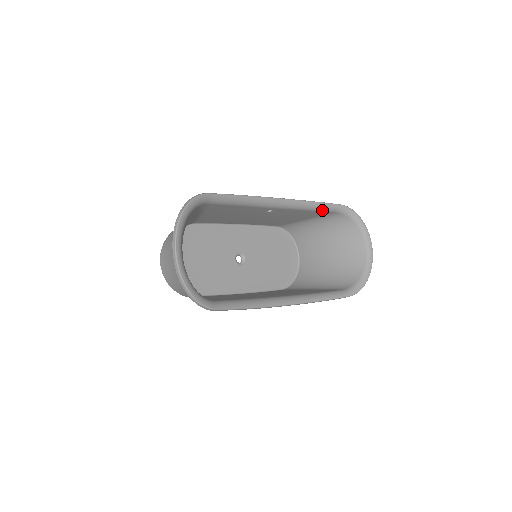
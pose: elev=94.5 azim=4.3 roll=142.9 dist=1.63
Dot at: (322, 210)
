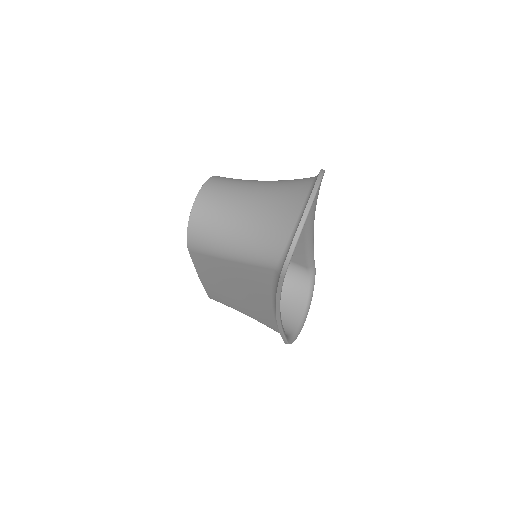
Dot at: (308, 259)
